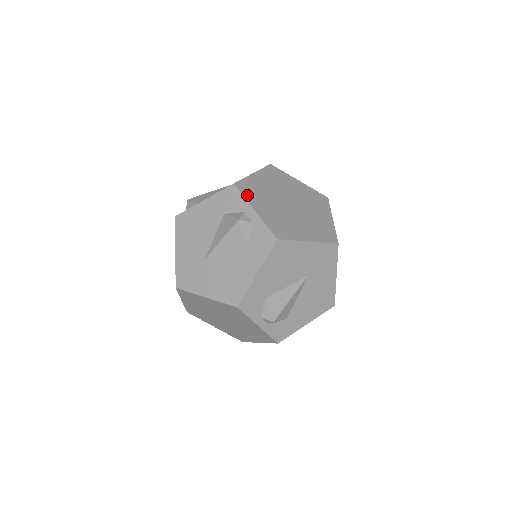
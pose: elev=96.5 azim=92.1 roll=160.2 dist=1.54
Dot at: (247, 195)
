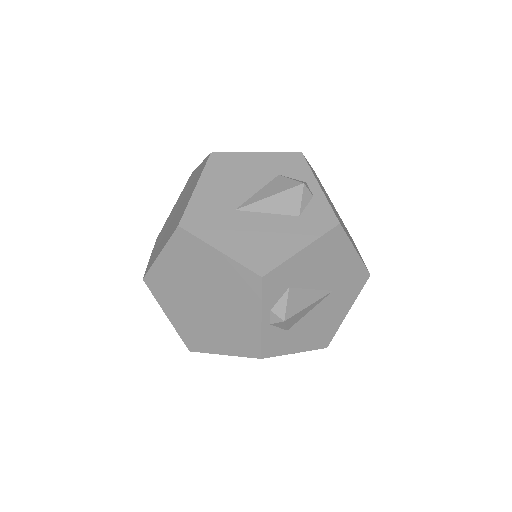
Dot at: occluded
